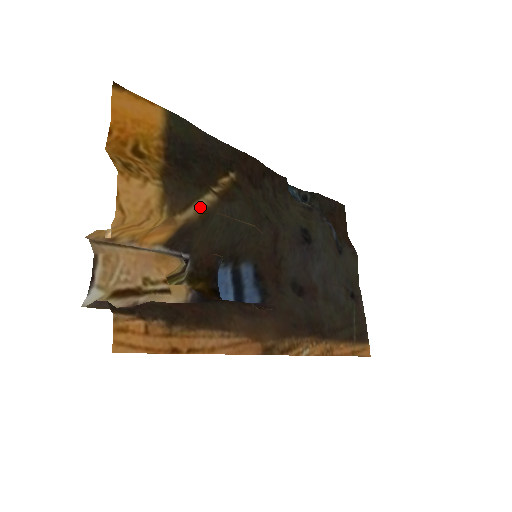
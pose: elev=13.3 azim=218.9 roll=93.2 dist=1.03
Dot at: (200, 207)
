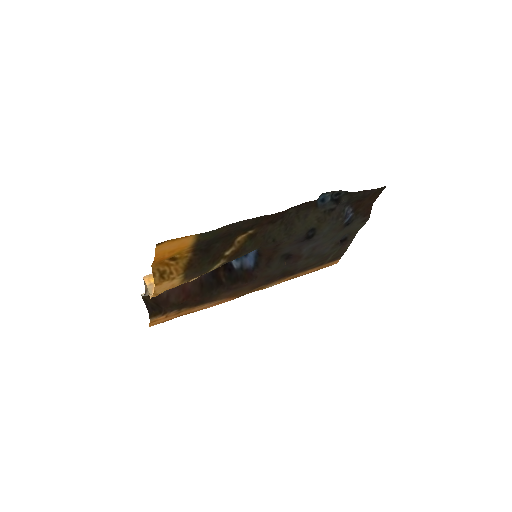
Dot at: occluded
